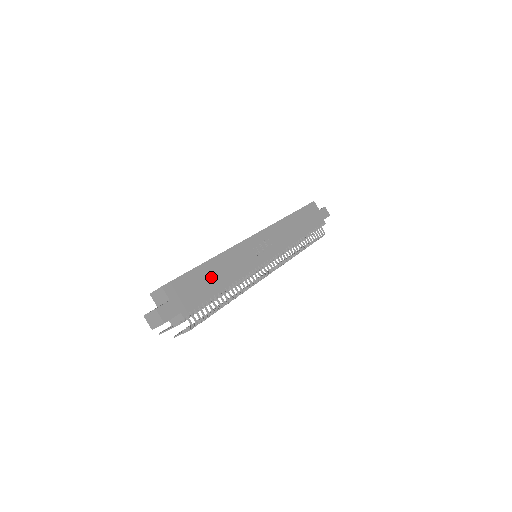
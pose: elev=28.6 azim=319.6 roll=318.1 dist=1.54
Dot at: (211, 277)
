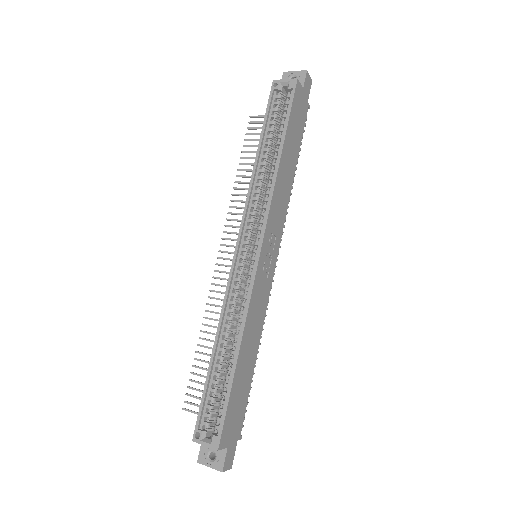
Dot at: (245, 370)
